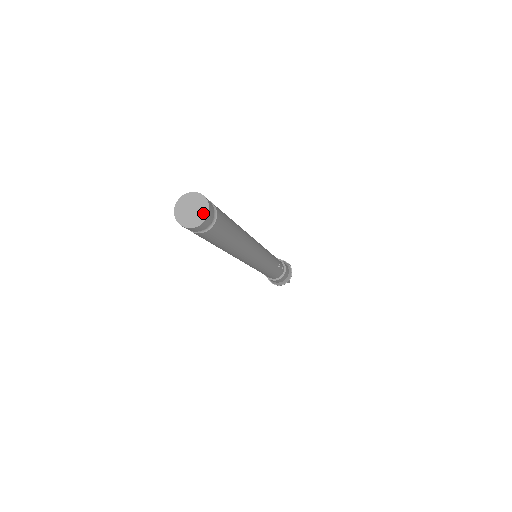
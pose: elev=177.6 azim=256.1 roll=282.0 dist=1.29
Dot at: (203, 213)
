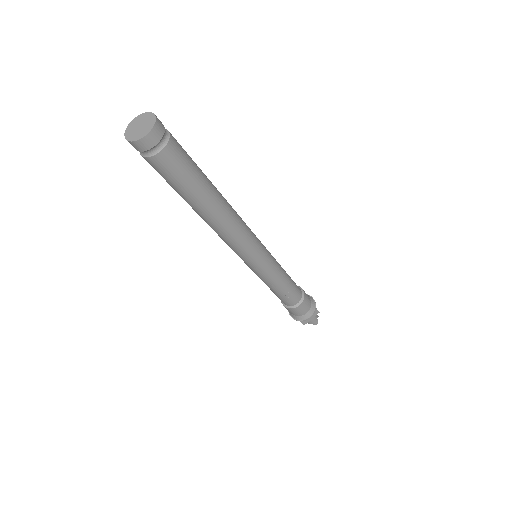
Dot at: (141, 134)
